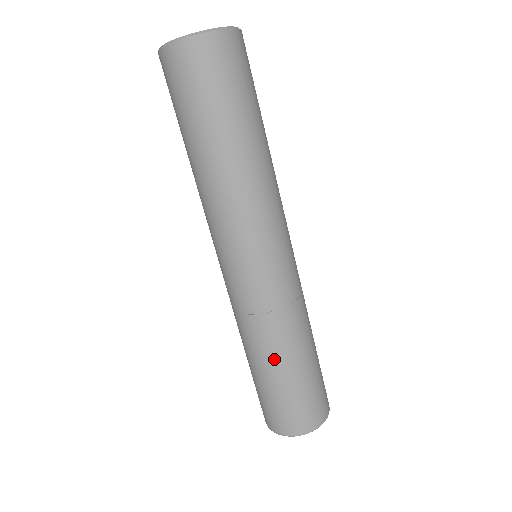
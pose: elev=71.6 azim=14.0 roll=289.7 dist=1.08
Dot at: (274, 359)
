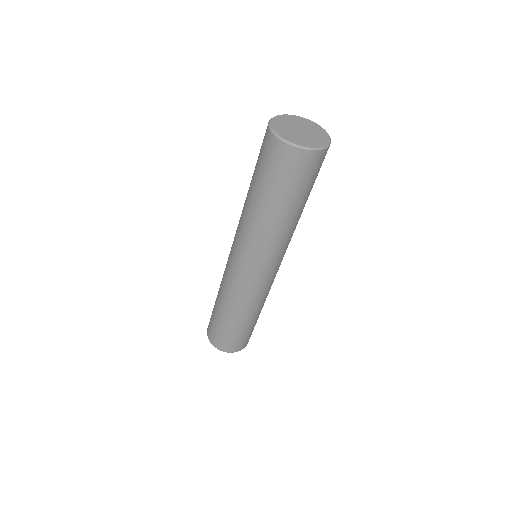
Dot at: (255, 315)
